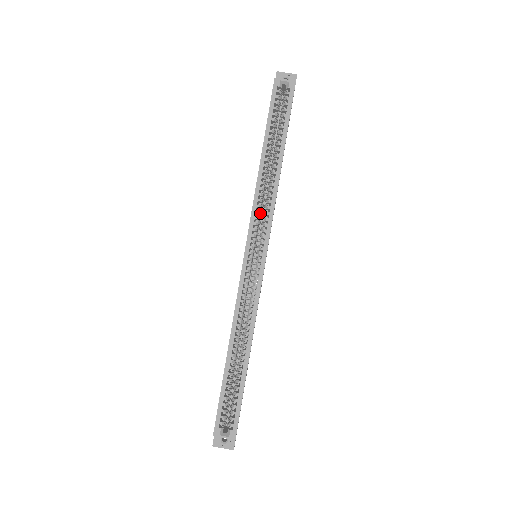
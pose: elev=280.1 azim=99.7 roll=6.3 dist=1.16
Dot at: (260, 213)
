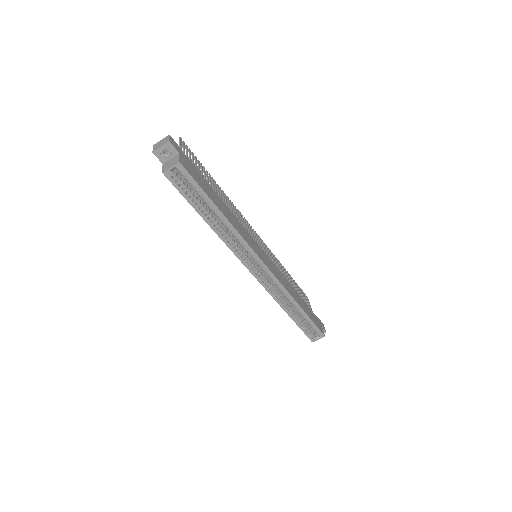
Dot at: (239, 246)
